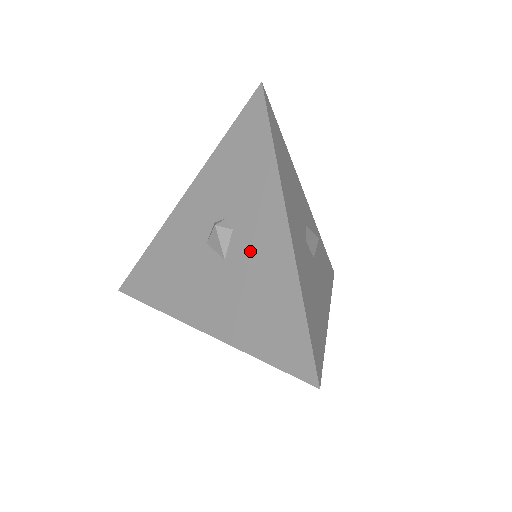
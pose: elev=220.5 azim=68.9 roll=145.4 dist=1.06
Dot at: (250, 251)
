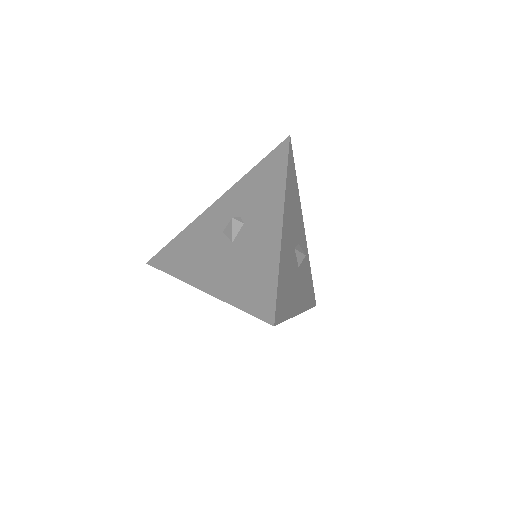
Dot at: (252, 237)
